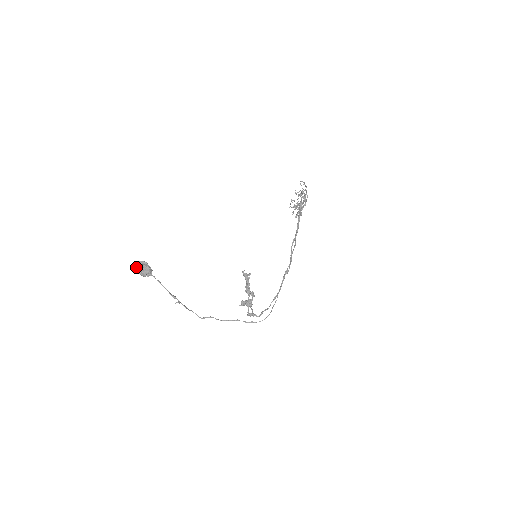
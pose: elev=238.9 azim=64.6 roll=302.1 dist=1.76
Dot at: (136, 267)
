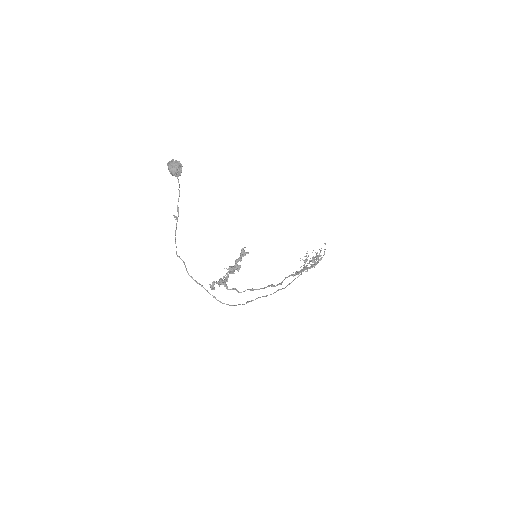
Dot at: (172, 161)
